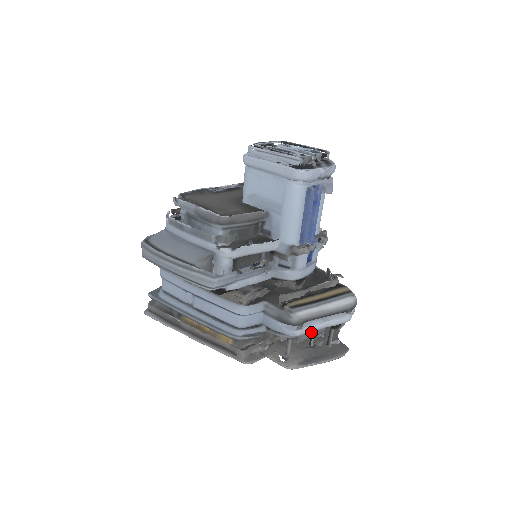
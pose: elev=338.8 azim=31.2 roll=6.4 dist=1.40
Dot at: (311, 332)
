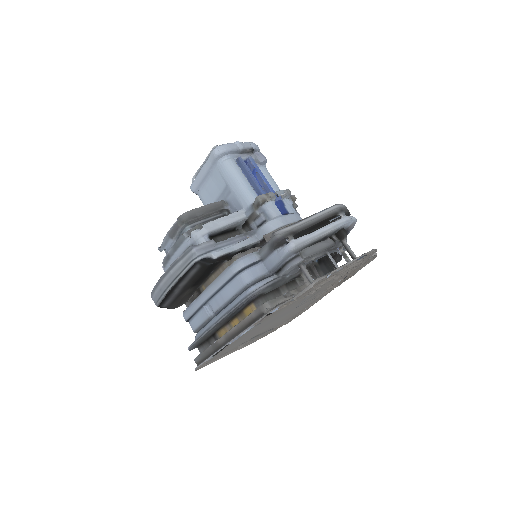
Dot at: (315, 247)
